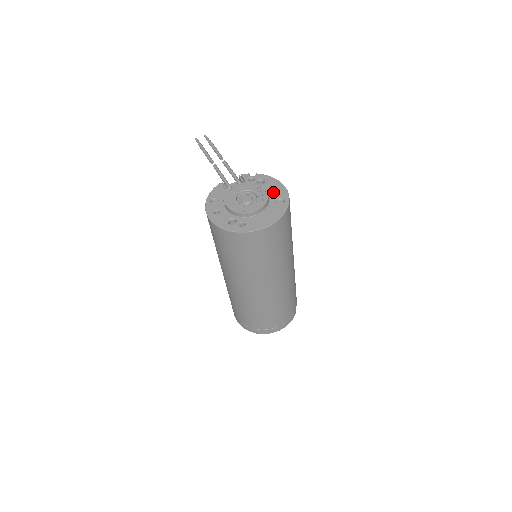
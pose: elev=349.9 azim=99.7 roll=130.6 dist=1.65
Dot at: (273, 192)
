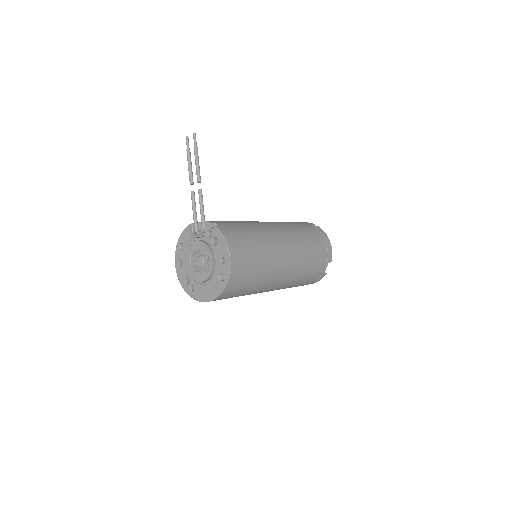
Dot at: (220, 262)
